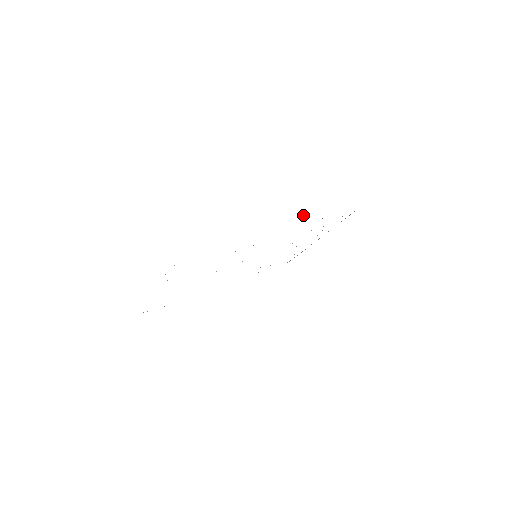
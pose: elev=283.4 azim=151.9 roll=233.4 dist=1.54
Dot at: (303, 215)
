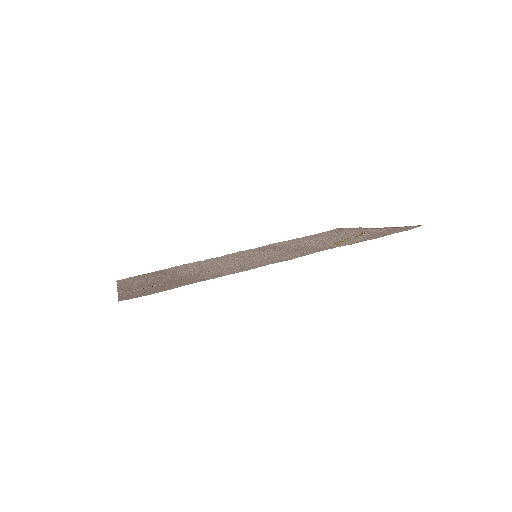
Dot at: (290, 259)
